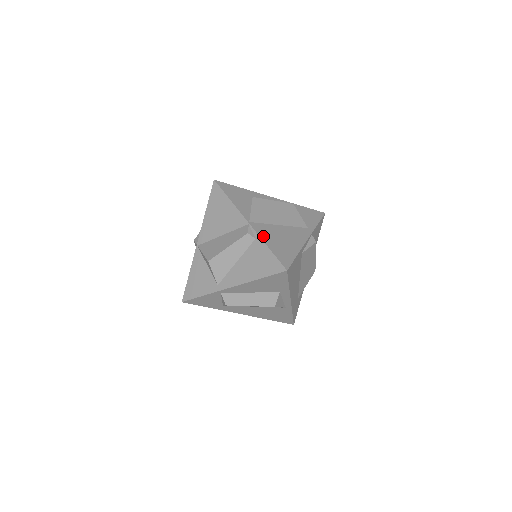
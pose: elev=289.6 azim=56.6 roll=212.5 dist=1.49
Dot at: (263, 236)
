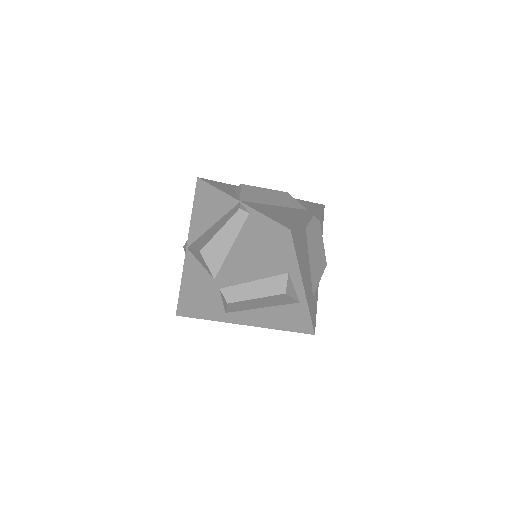
Dot at: (257, 209)
